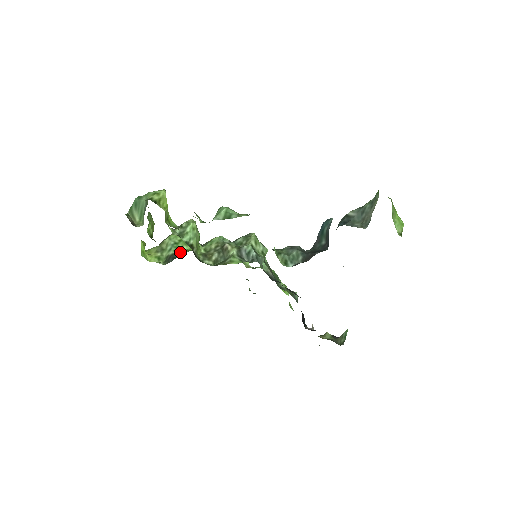
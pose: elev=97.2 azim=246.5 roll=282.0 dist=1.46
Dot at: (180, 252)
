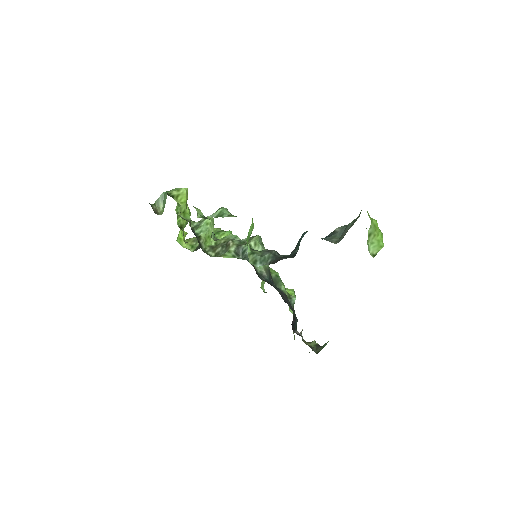
Dot at: occluded
